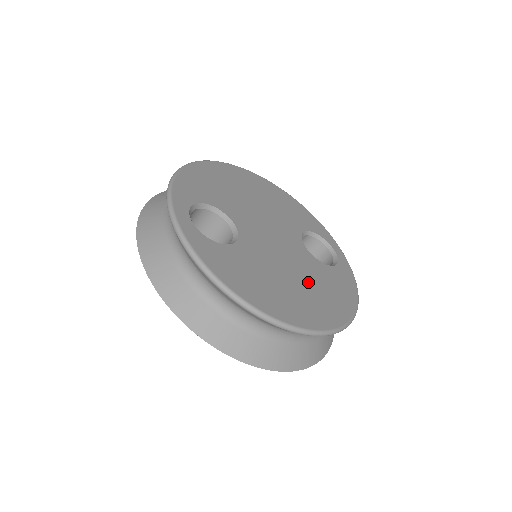
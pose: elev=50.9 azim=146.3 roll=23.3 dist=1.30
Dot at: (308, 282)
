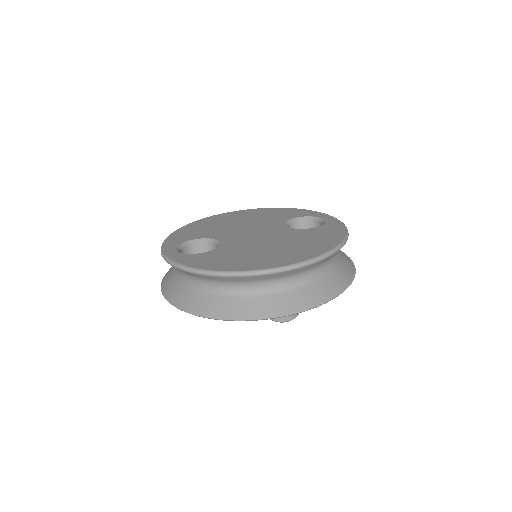
Dot at: (288, 243)
